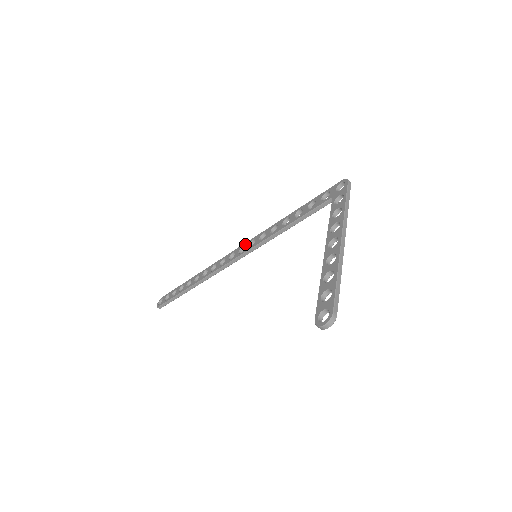
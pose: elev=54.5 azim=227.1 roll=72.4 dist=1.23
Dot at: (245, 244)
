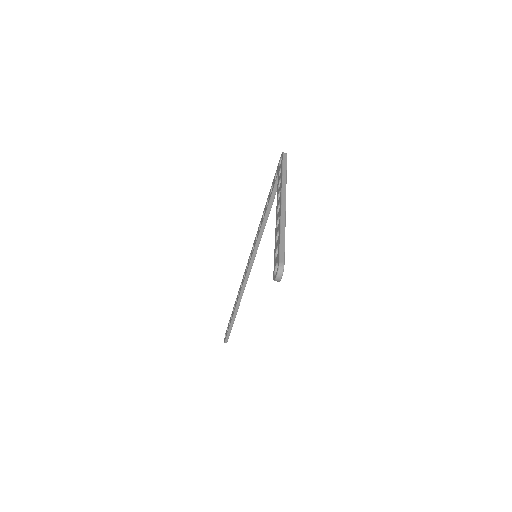
Dot at: (251, 252)
